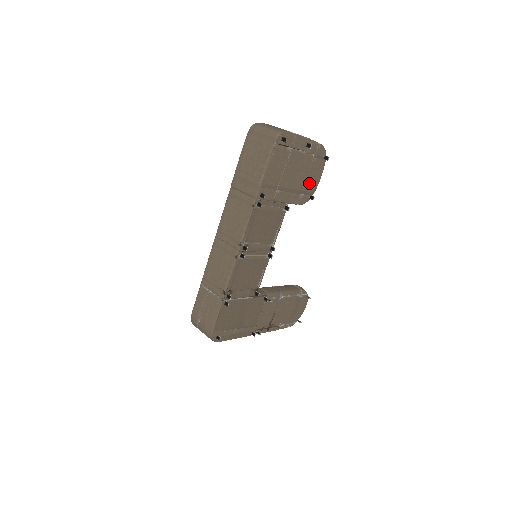
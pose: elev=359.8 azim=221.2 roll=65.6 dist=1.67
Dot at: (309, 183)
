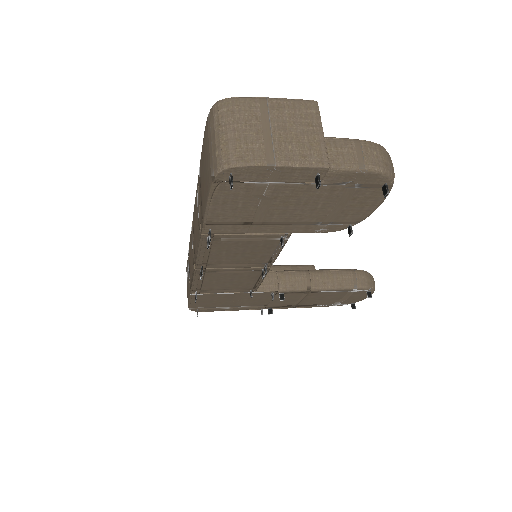
Dot at: (343, 213)
